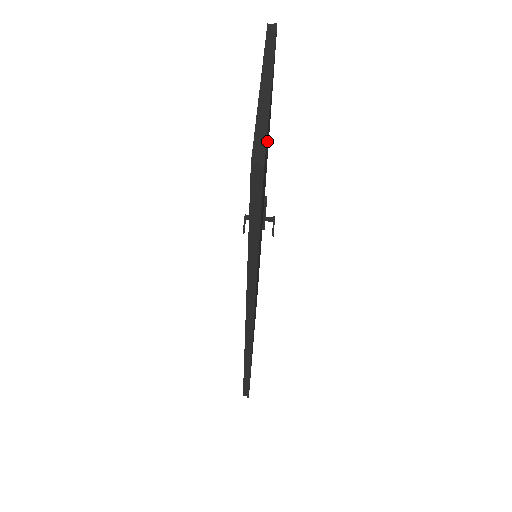
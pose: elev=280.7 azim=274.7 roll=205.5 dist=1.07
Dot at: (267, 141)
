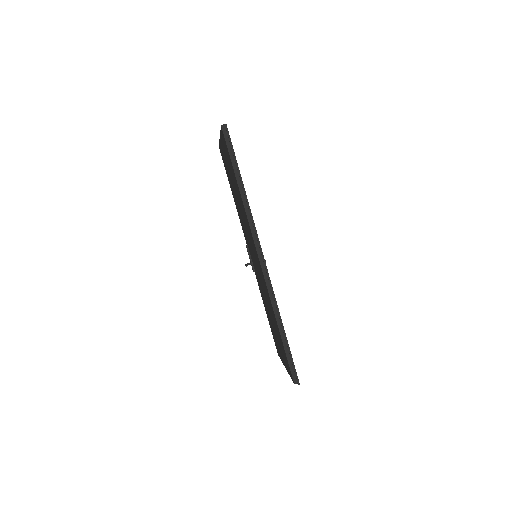
Dot at: occluded
